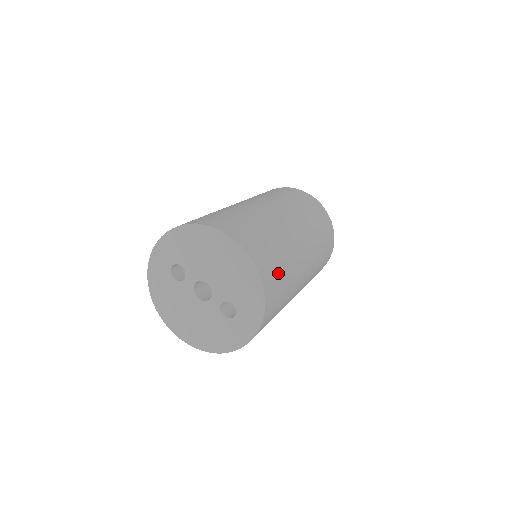
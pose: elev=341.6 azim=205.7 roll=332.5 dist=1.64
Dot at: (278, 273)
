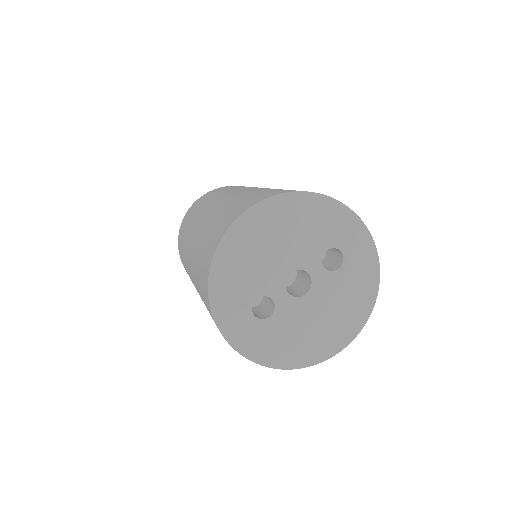
Dot at: occluded
